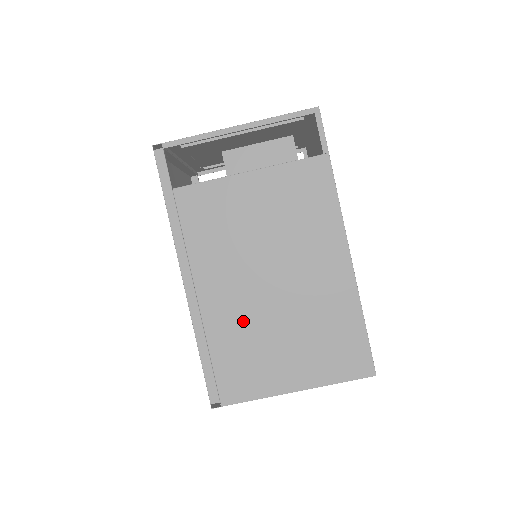
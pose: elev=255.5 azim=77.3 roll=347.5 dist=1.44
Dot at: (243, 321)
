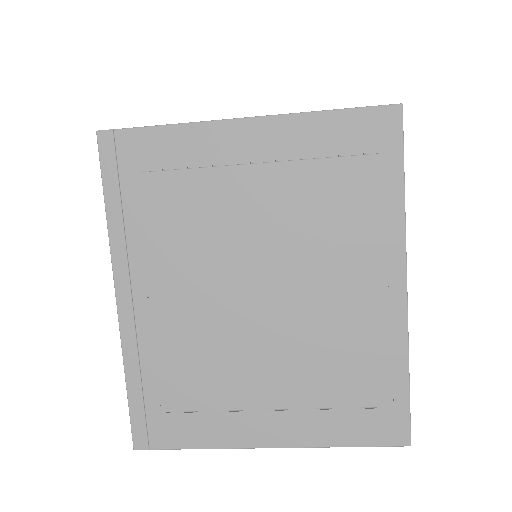
Dot at: occluded
